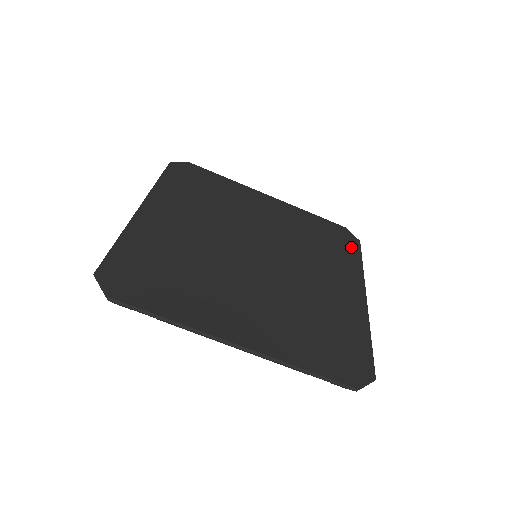
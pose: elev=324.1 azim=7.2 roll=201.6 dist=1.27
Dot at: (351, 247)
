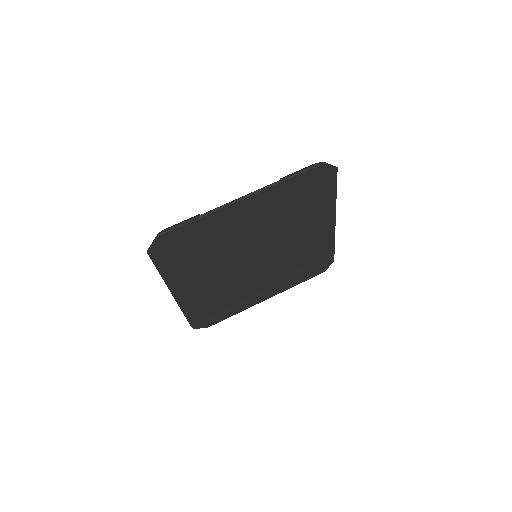
Dot at: (312, 274)
